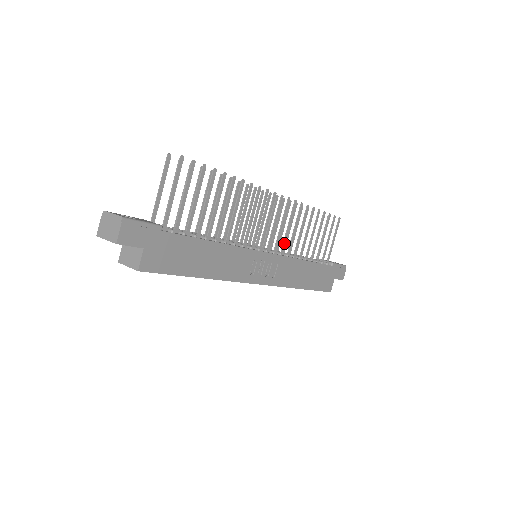
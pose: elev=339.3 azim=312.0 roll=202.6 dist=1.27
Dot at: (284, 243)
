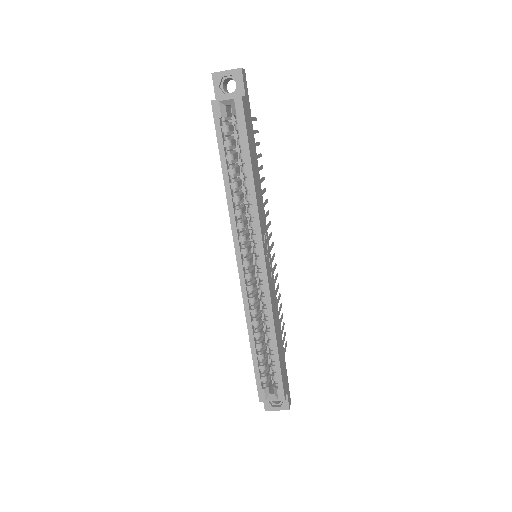
Dot at: occluded
